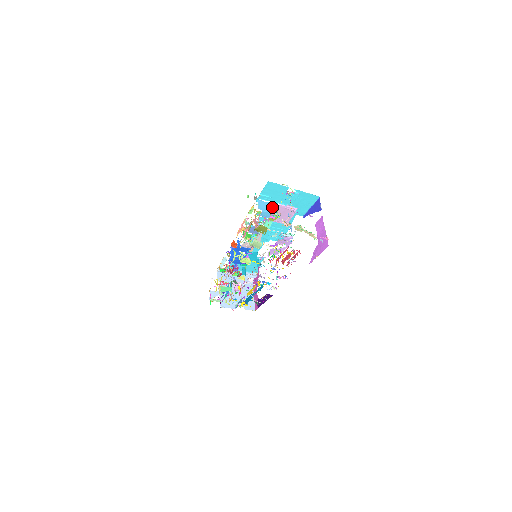
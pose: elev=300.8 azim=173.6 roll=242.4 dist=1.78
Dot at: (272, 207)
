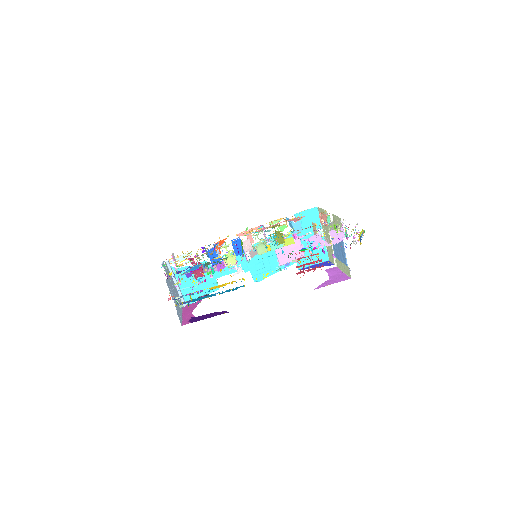
Dot at: (291, 235)
